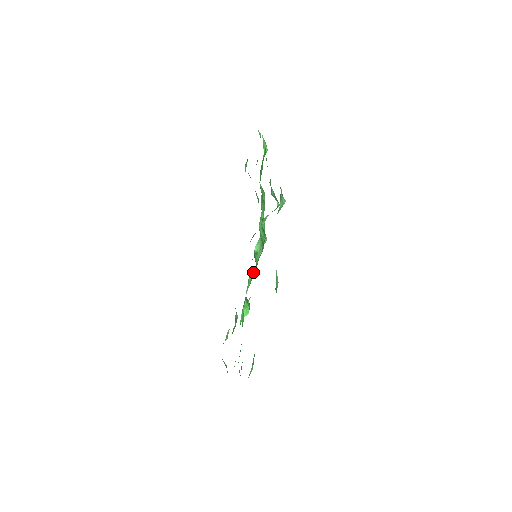
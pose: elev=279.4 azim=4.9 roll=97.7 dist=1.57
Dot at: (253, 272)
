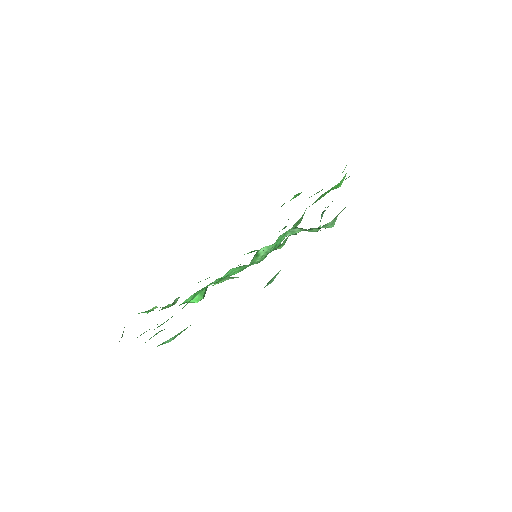
Dot at: (238, 269)
